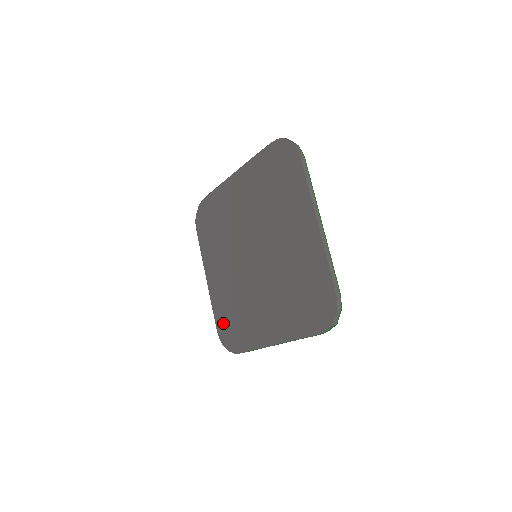
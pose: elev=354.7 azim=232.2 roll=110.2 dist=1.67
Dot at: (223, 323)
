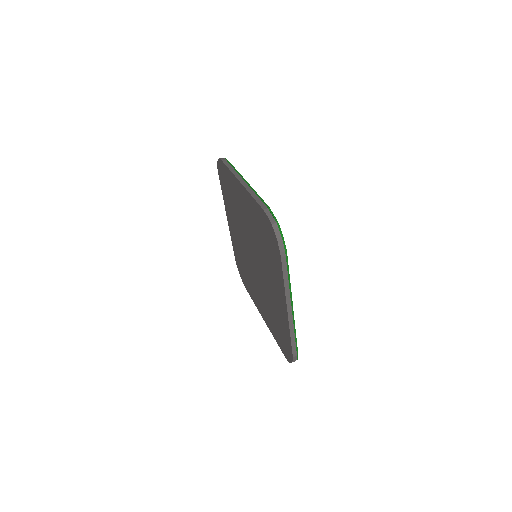
Dot at: (237, 260)
